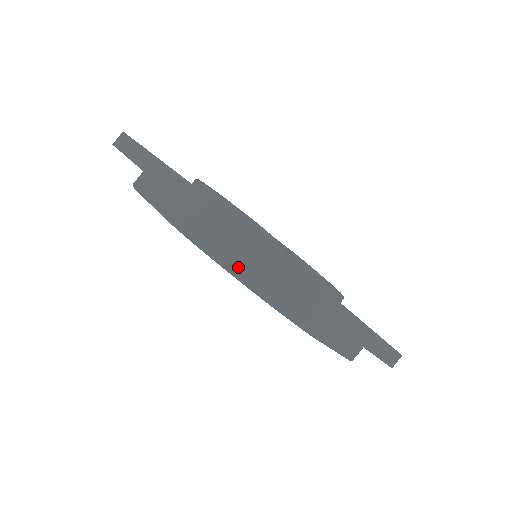
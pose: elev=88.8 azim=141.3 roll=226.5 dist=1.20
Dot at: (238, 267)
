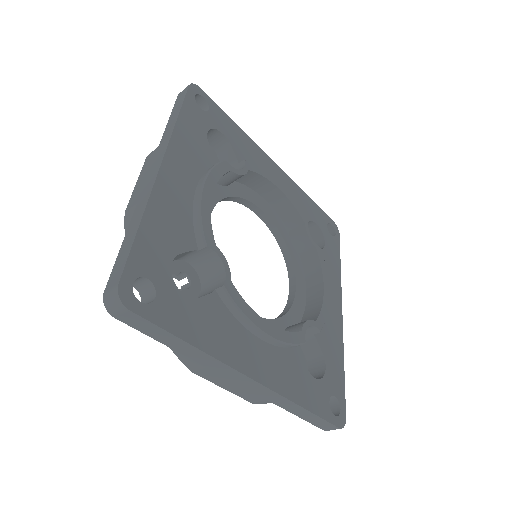
Dot at: occluded
